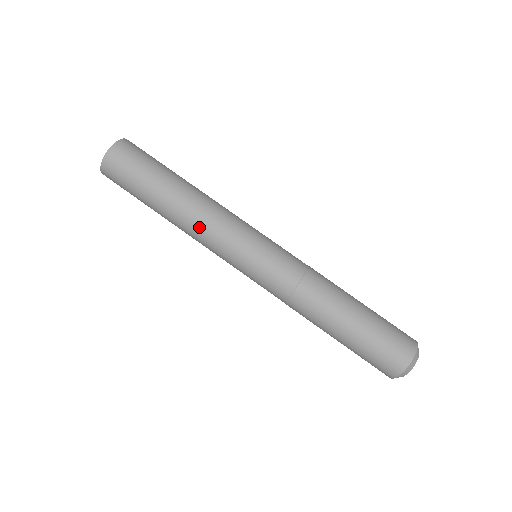
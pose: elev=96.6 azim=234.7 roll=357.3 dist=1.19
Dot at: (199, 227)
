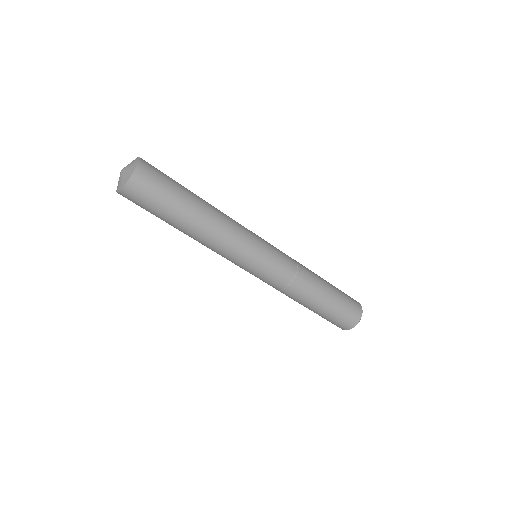
Dot at: occluded
